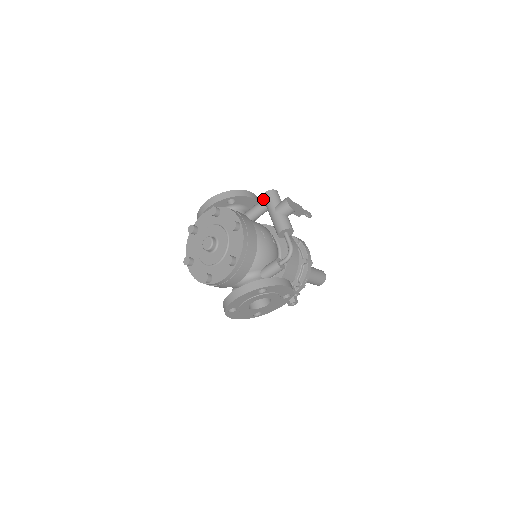
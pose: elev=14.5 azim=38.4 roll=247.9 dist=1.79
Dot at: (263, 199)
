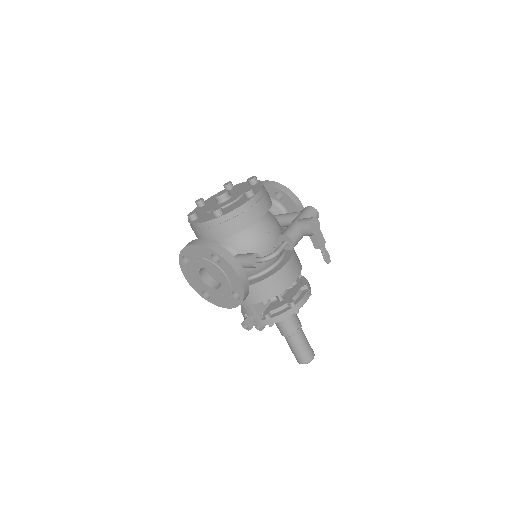
Dot at: occluded
